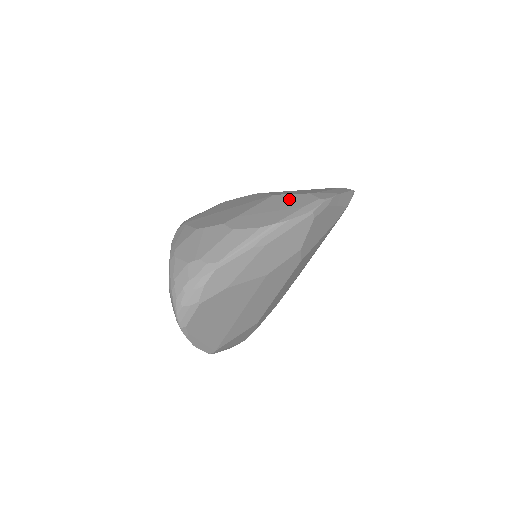
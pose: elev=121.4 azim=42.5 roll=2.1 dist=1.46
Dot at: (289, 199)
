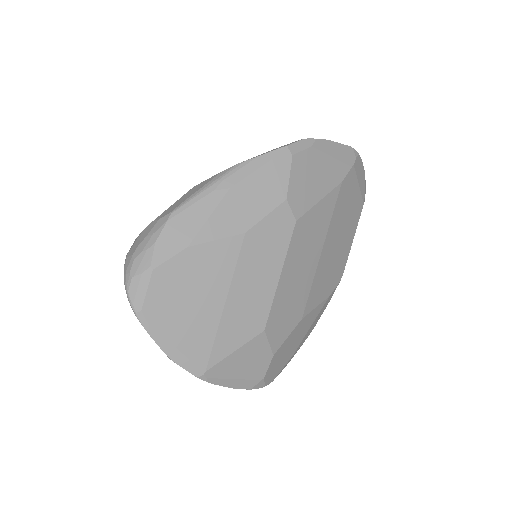
Dot at: occluded
